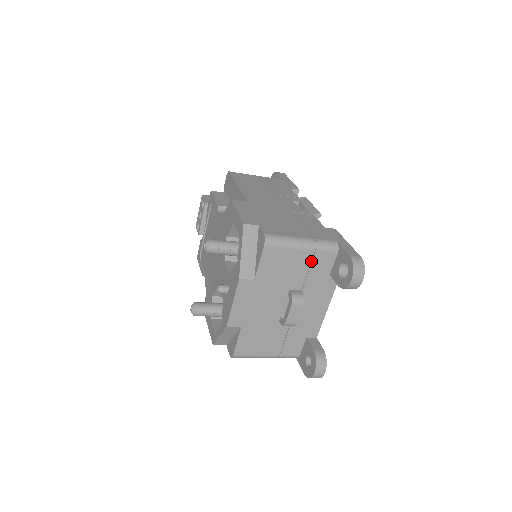
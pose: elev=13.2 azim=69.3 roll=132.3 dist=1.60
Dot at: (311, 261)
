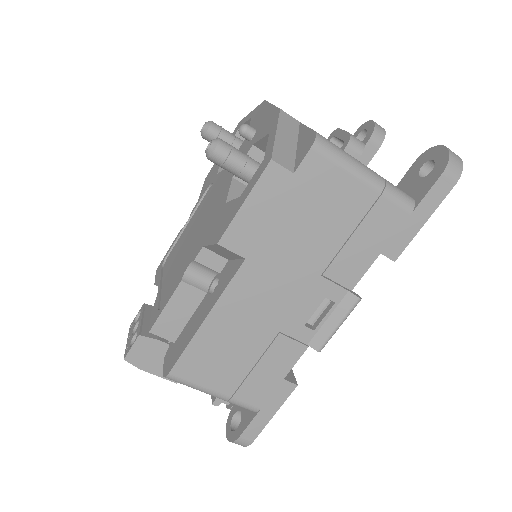
Dot at: occluded
